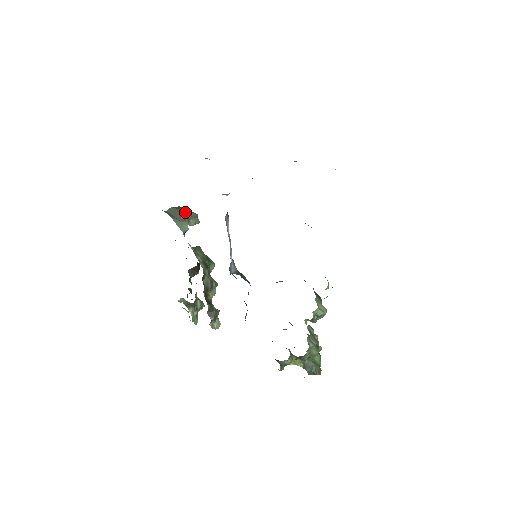
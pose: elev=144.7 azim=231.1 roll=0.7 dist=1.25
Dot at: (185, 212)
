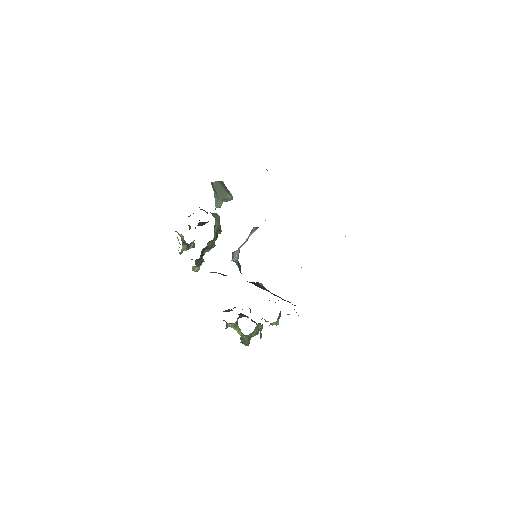
Dot at: (225, 192)
